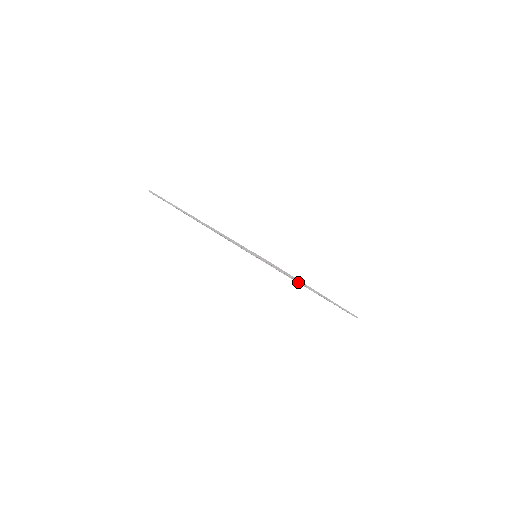
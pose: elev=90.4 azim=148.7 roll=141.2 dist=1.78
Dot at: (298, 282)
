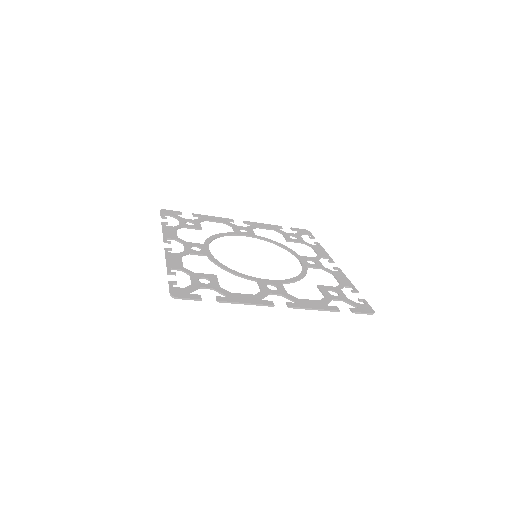
Dot at: occluded
